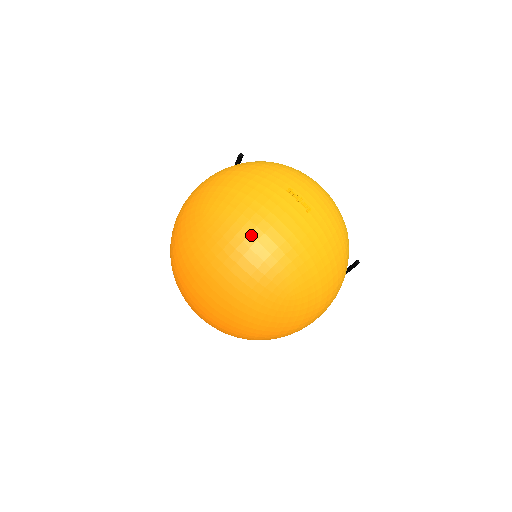
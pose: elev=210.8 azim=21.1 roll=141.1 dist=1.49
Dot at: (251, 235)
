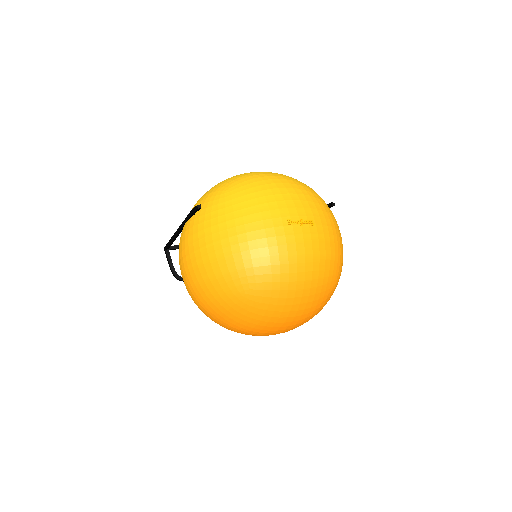
Dot at: (298, 281)
